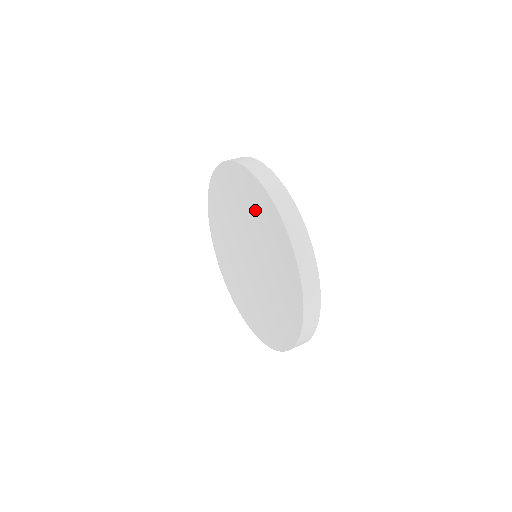
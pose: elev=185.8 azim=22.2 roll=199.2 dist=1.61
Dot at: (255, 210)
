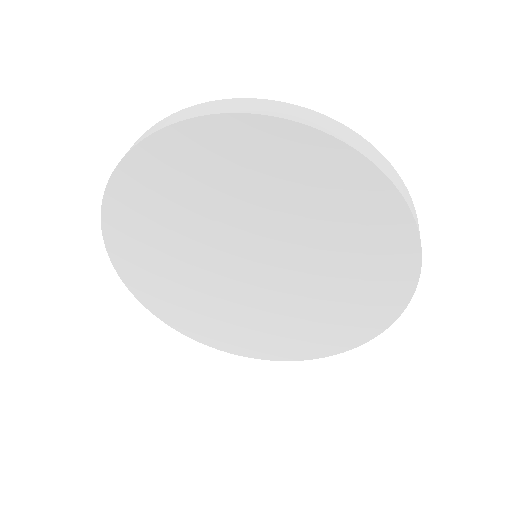
Dot at: (337, 214)
